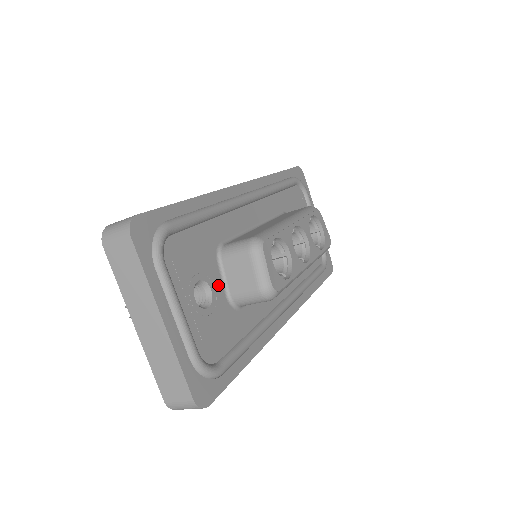
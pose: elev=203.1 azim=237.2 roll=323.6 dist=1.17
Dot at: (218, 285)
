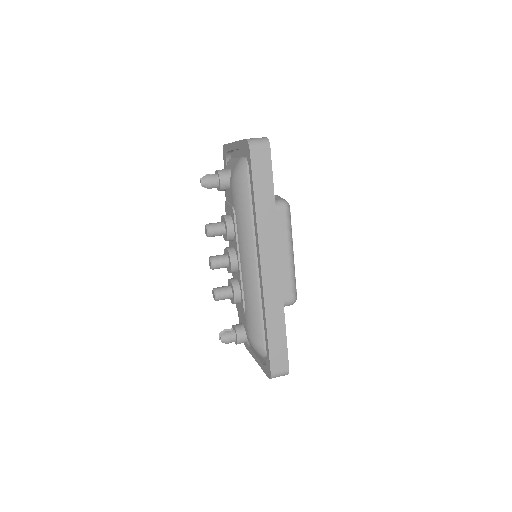
Dot at: occluded
